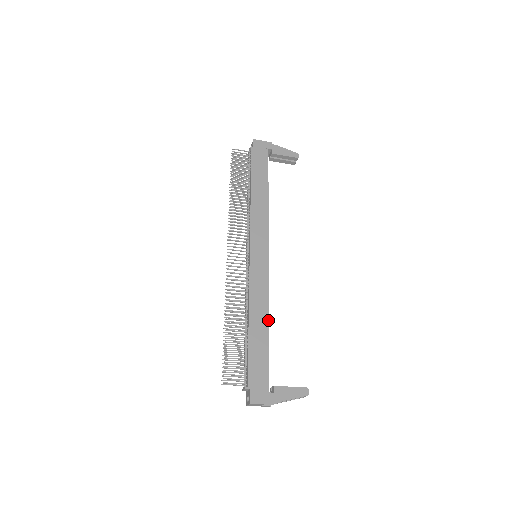
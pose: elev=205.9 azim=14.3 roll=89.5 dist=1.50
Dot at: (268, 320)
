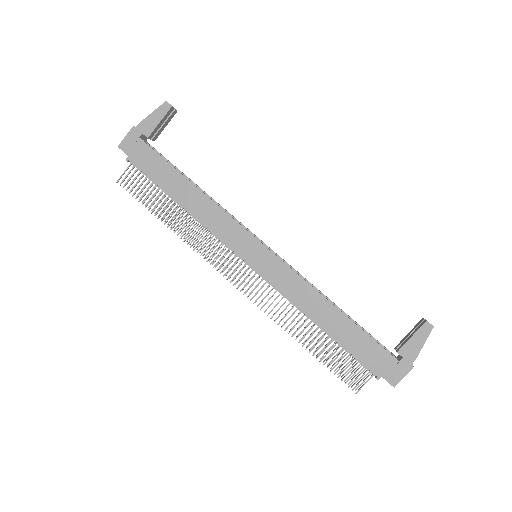
Dot at: (331, 304)
